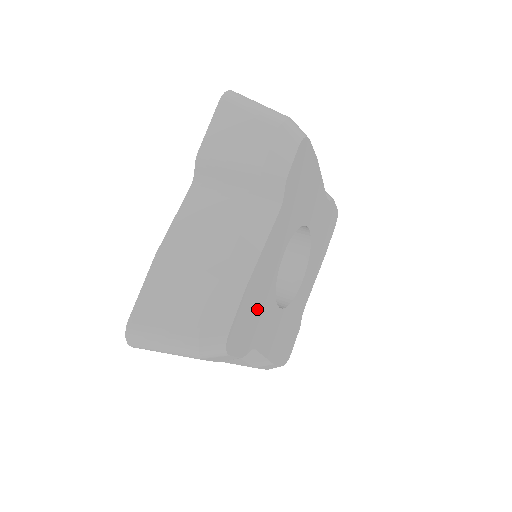
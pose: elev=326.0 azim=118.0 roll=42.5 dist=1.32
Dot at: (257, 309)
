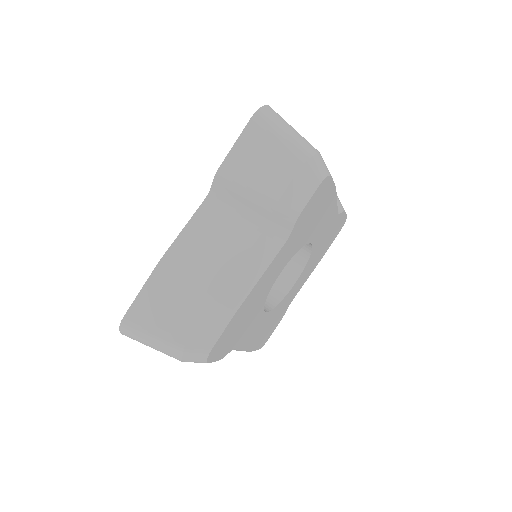
Dot at: (243, 322)
